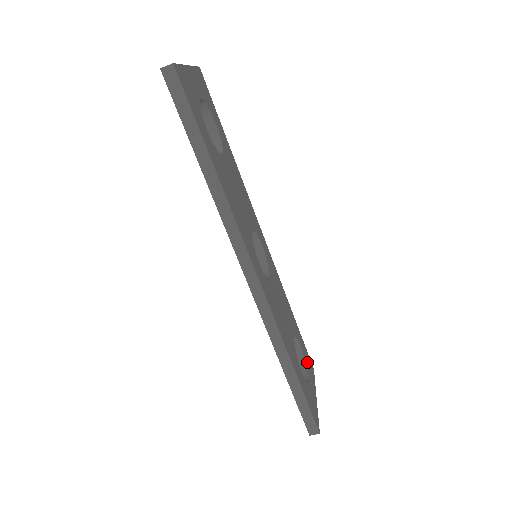
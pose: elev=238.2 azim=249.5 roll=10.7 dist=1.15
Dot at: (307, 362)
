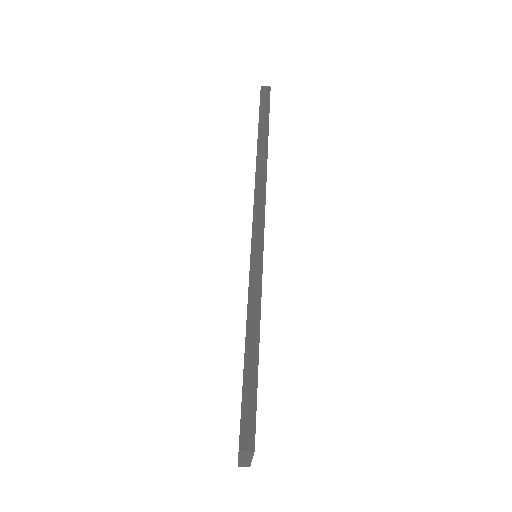
Dot at: occluded
